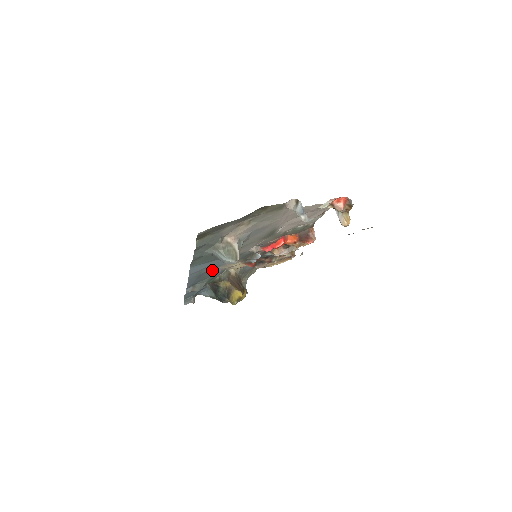
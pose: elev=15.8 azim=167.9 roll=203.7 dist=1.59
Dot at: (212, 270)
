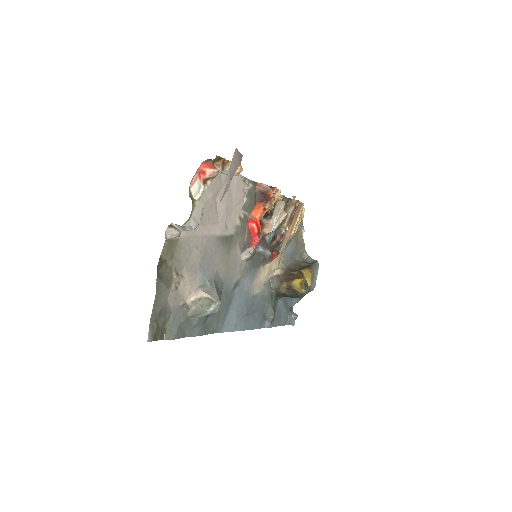
Dot at: (253, 300)
